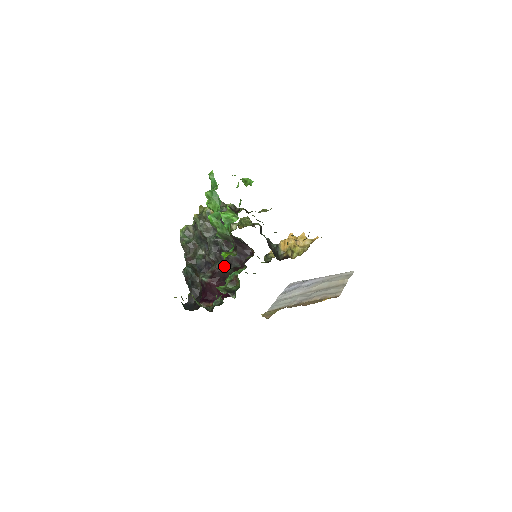
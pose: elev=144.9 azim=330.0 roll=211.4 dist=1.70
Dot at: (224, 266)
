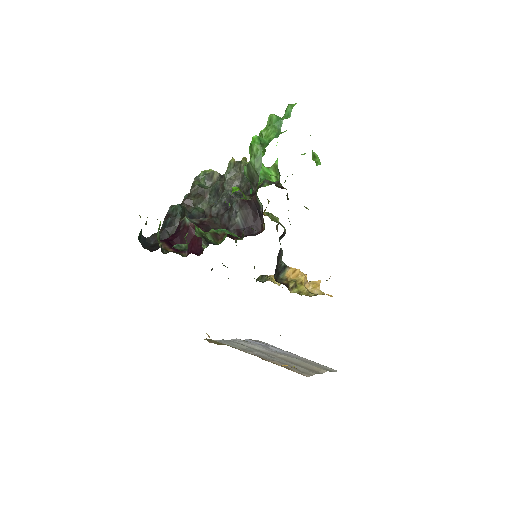
Dot at: (219, 226)
